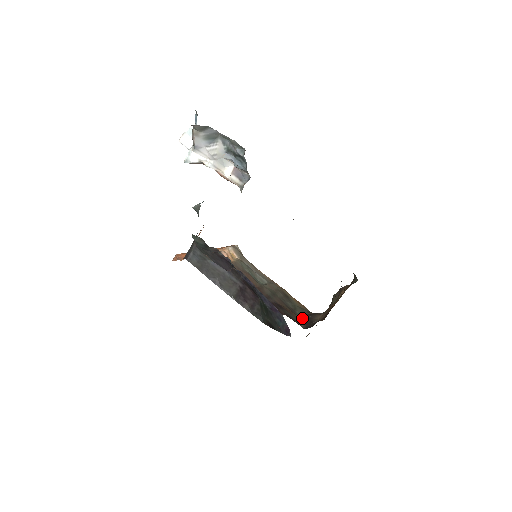
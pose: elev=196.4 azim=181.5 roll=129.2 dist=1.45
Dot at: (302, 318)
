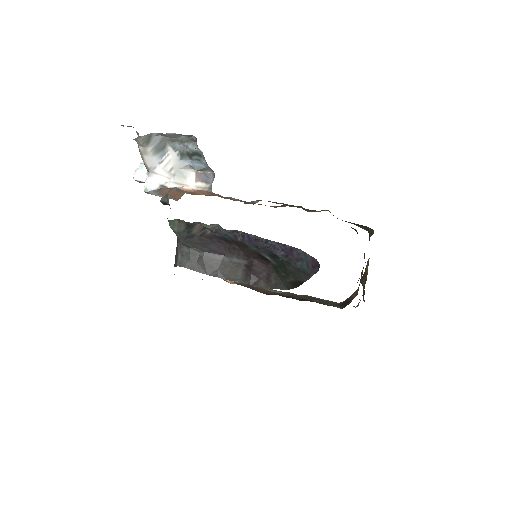
Dot at: (337, 305)
